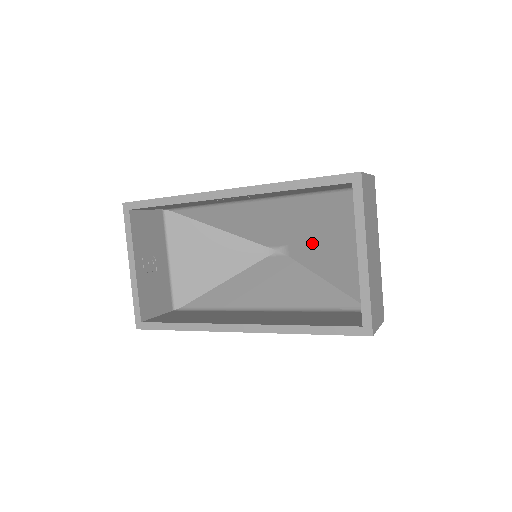
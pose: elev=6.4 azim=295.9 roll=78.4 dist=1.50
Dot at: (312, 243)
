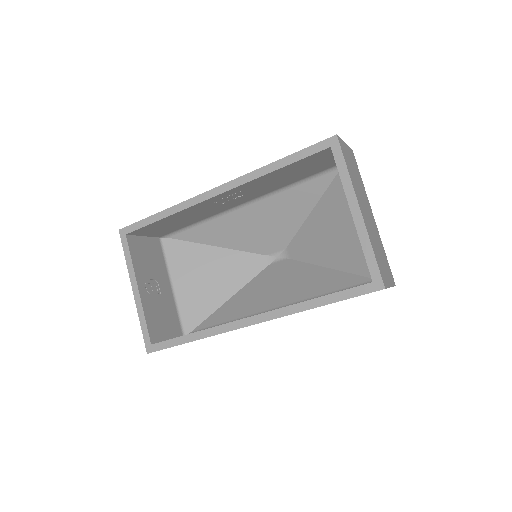
Dot at: (309, 236)
